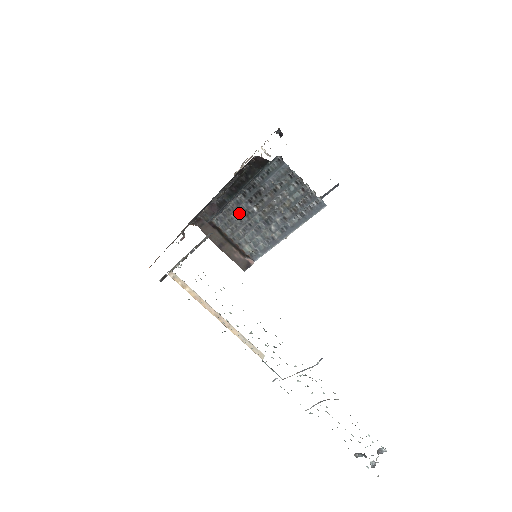
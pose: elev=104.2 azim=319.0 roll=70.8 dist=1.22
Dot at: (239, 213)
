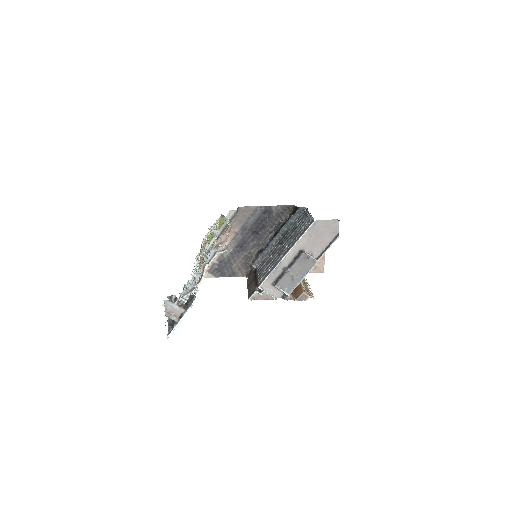
Dot at: (271, 254)
